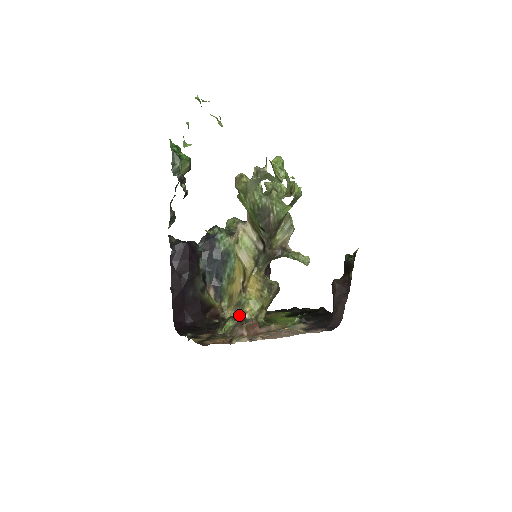
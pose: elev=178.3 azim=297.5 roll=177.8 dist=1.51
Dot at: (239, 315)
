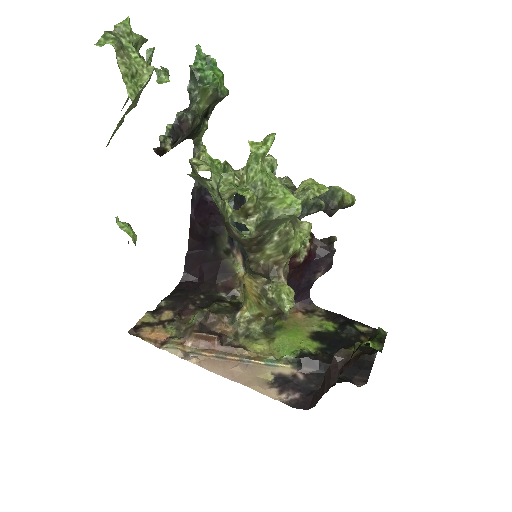
Dot at: (242, 304)
